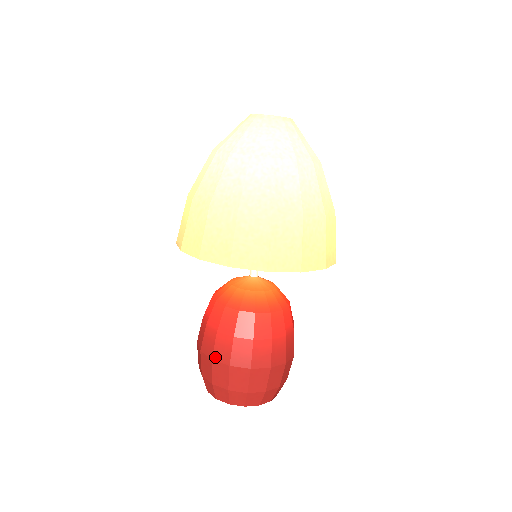
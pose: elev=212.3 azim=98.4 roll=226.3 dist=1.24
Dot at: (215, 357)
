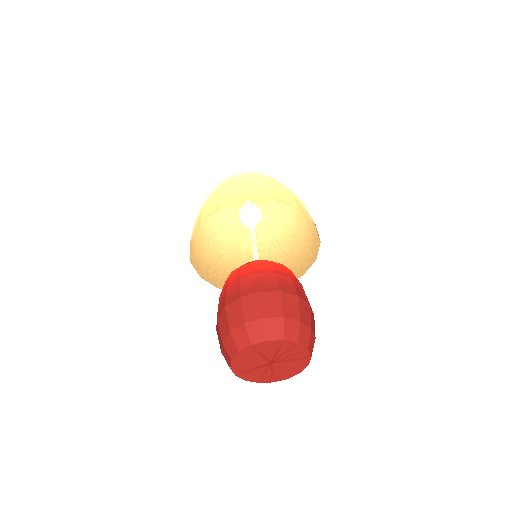
Dot at: (218, 314)
